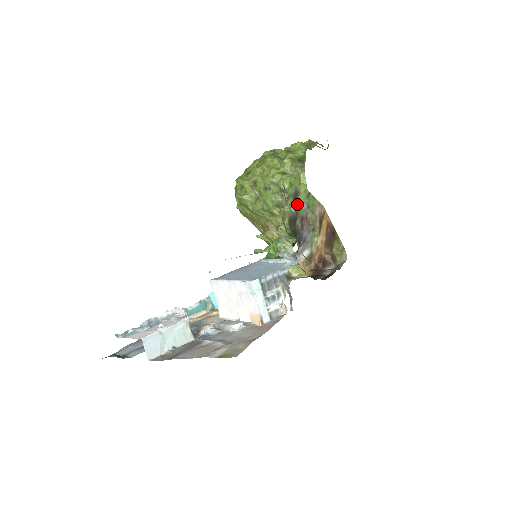
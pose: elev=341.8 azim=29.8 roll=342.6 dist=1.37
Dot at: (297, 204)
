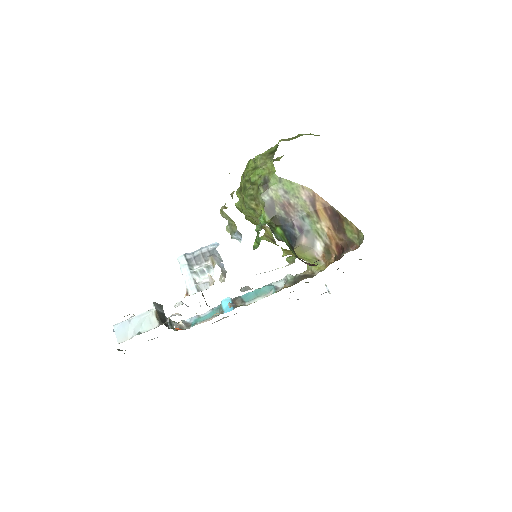
Dot at: (269, 192)
